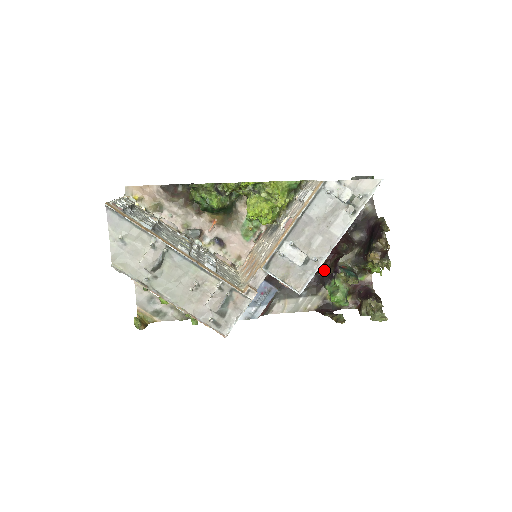
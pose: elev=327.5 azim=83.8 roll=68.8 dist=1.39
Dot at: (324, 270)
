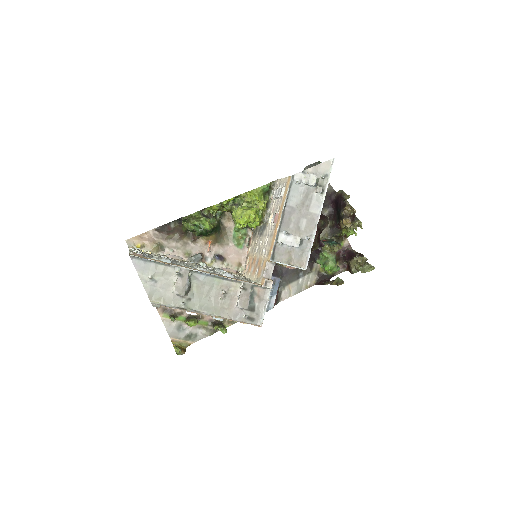
Dot at: (313, 247)
